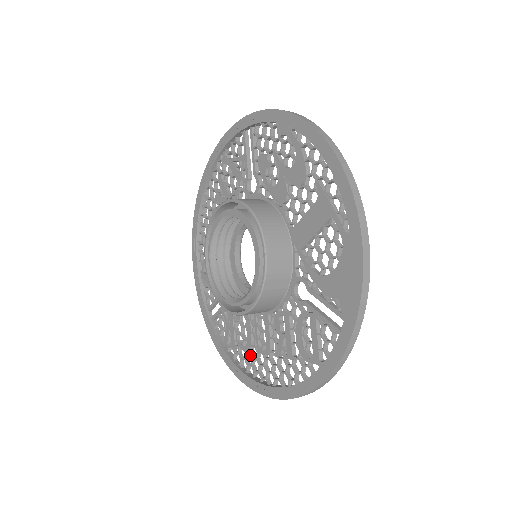
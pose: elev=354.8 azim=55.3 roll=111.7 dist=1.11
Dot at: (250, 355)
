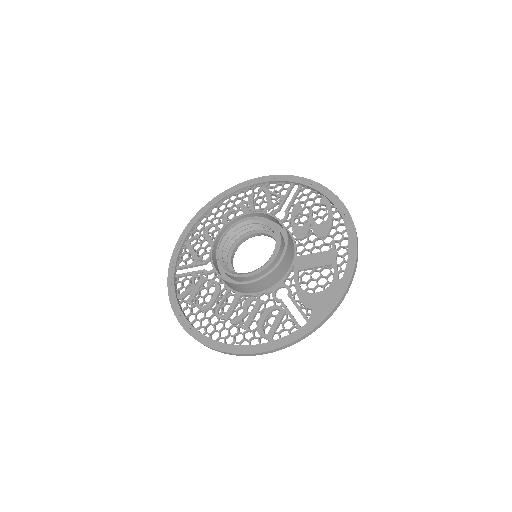
Dot at: (204, 313)
